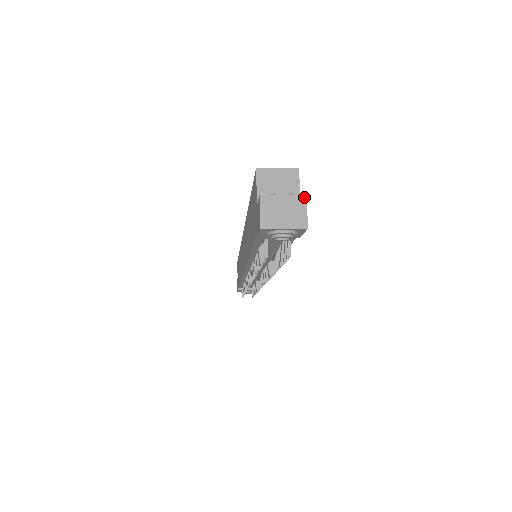
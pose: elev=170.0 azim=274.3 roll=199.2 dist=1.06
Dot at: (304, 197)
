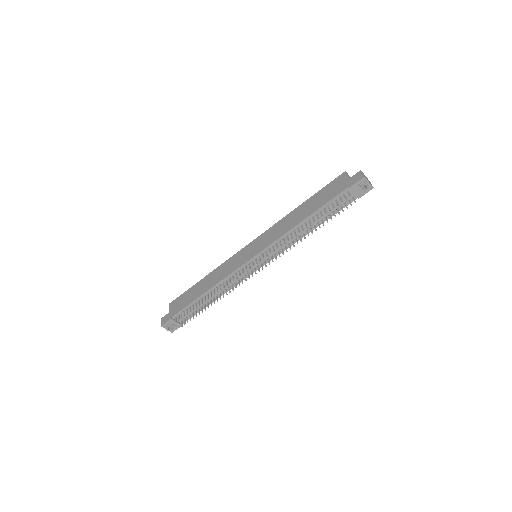
Dot at: occluded
